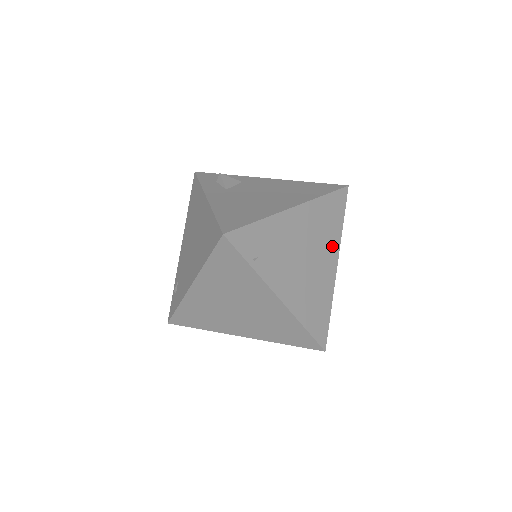
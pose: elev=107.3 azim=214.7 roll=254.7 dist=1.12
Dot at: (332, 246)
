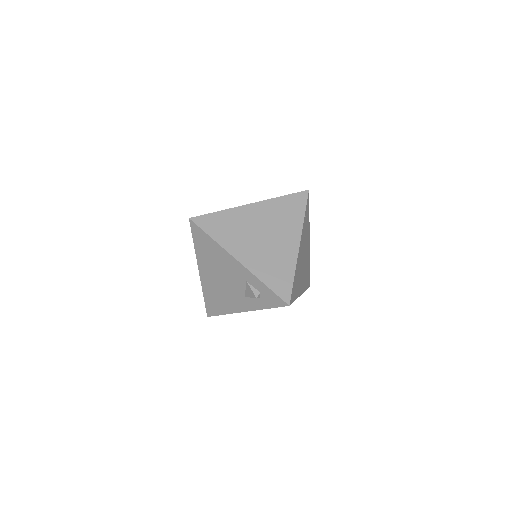
Dot at: (304, 284)
